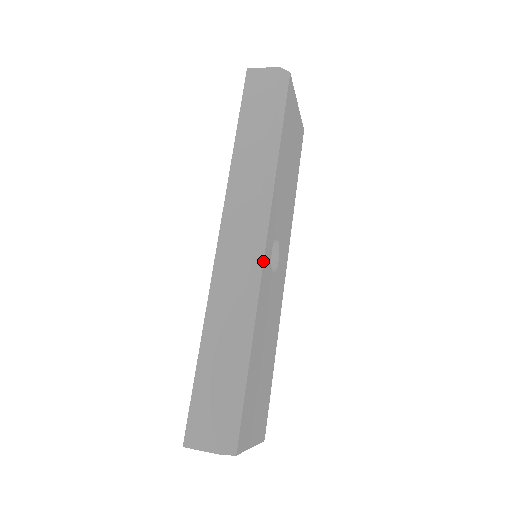
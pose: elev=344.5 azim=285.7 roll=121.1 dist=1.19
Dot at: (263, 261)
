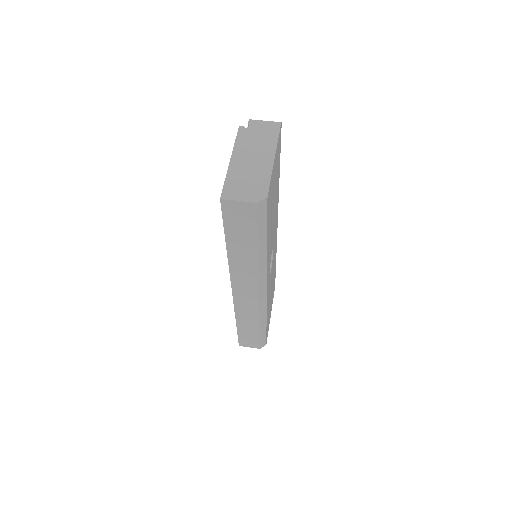
Dot at: (266, 297)
